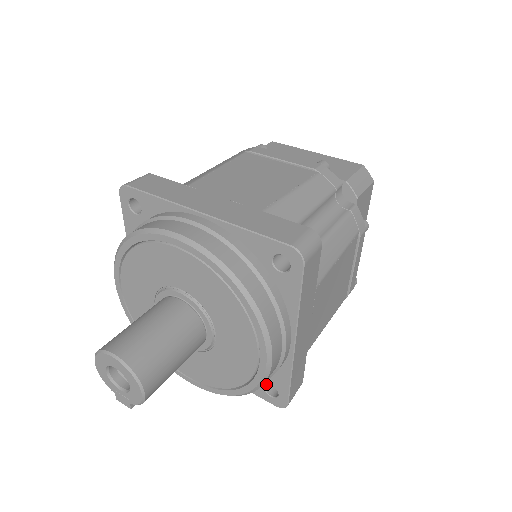
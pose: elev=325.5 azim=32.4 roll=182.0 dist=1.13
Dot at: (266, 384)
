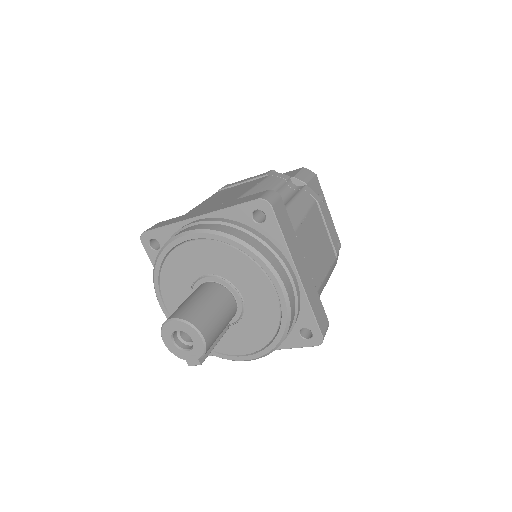
Dot at: (299, 330)
